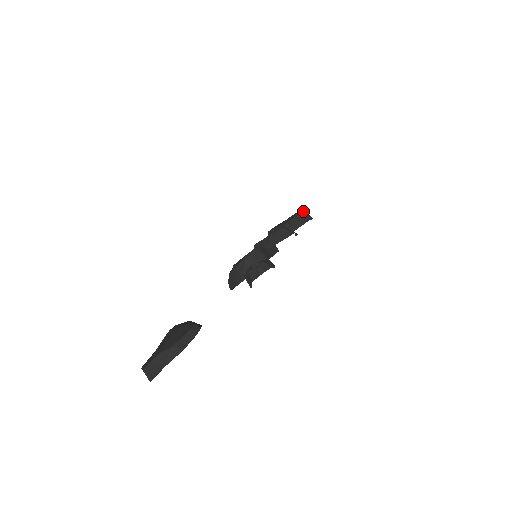
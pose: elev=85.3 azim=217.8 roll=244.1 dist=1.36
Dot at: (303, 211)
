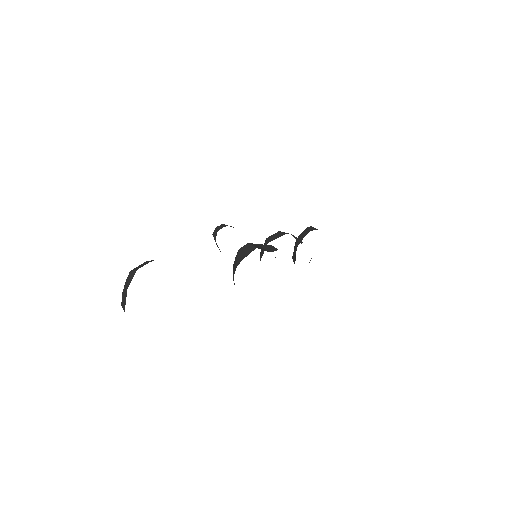
Dot at: (310, 227)
